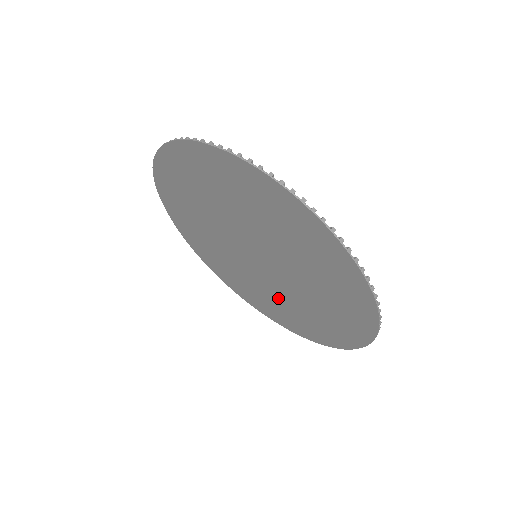
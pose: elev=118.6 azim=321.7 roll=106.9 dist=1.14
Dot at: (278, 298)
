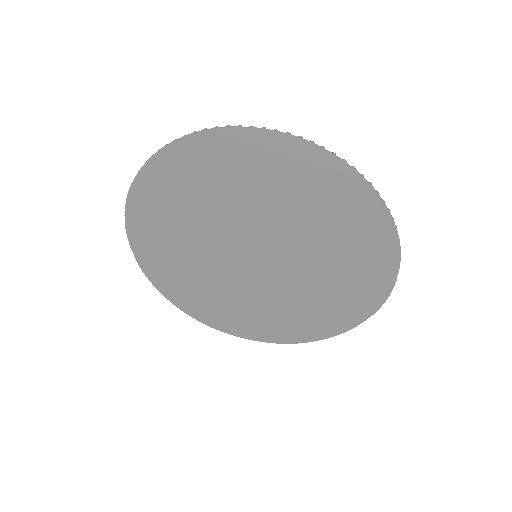
Dot at: (271, 302)
